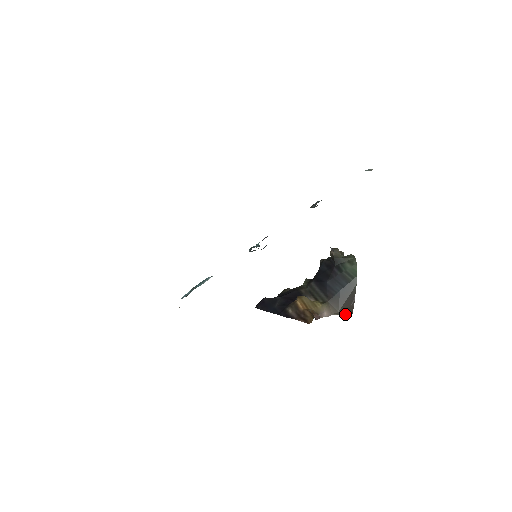
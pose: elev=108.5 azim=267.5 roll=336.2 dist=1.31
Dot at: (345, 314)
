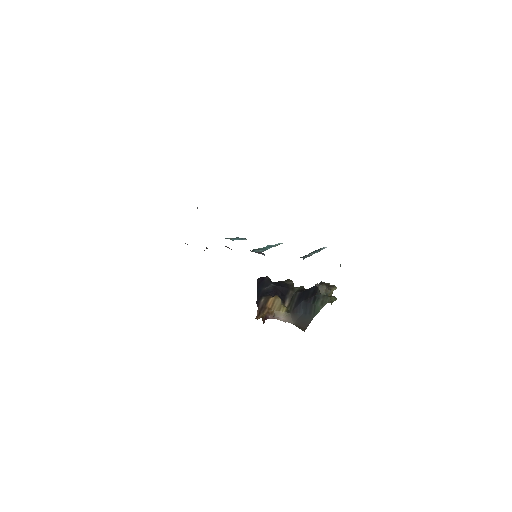
Dot at: (299, 328)
